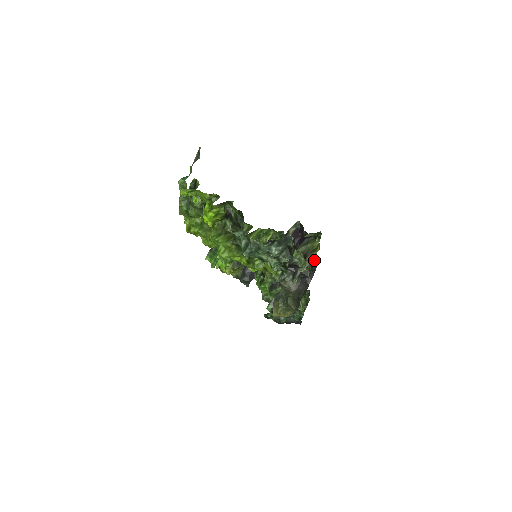
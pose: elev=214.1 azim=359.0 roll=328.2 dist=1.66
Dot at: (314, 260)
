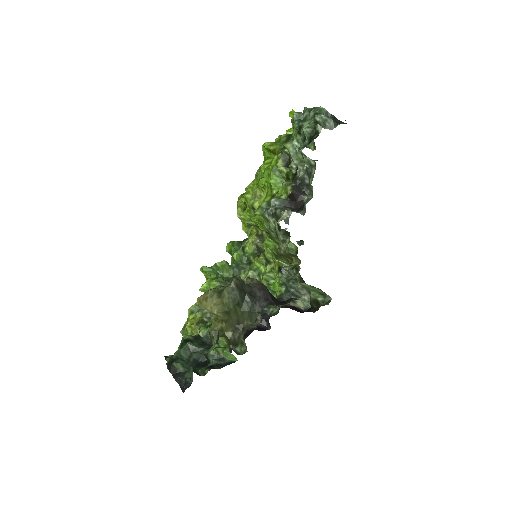
Dot at: occluded
